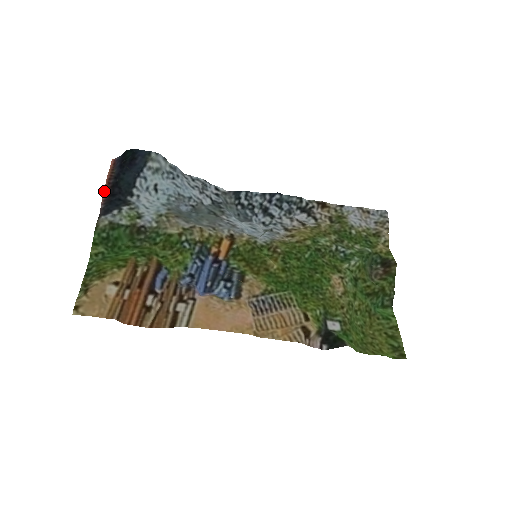
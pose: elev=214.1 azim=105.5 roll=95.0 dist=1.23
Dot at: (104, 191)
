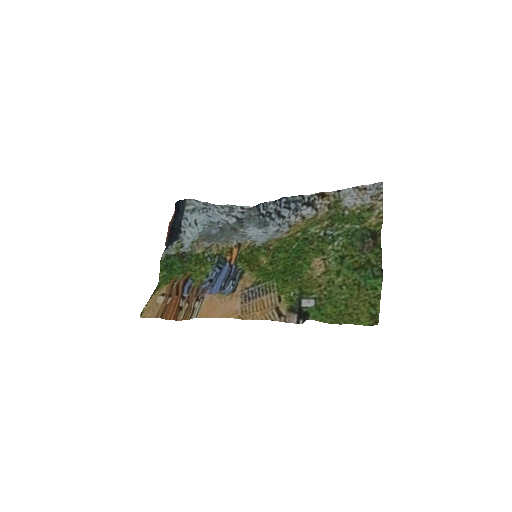
Dot at: (167, 234)
